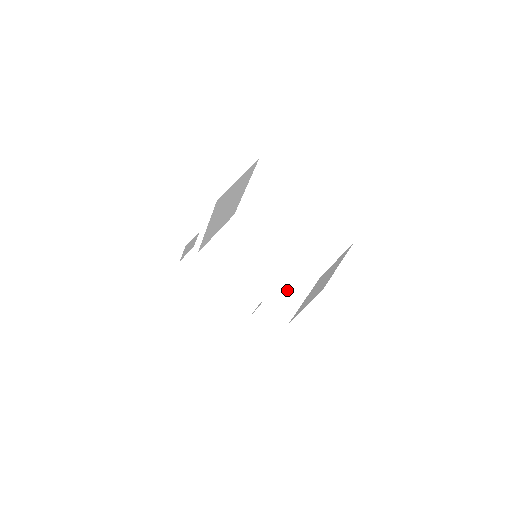
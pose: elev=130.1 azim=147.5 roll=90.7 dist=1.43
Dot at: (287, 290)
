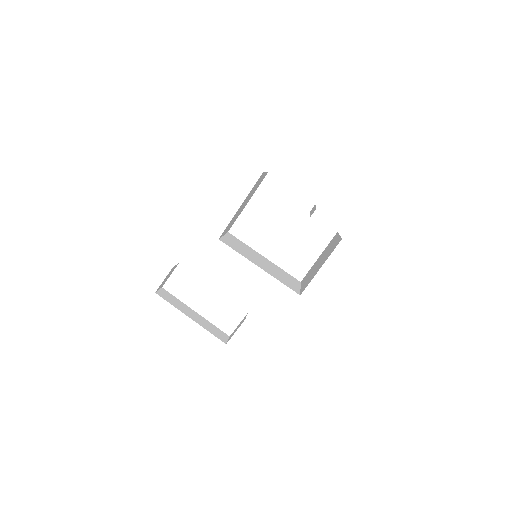
Dot at: (287, 279)
